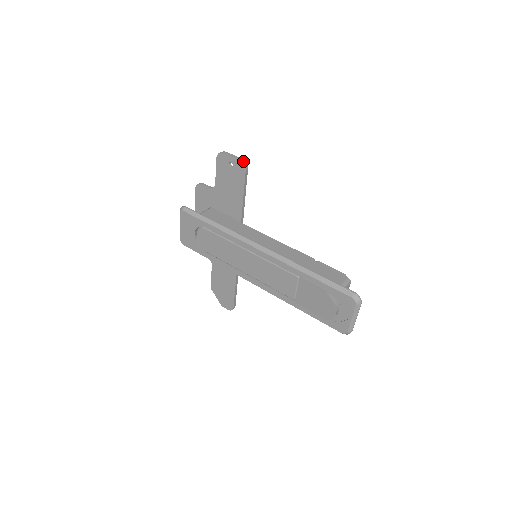
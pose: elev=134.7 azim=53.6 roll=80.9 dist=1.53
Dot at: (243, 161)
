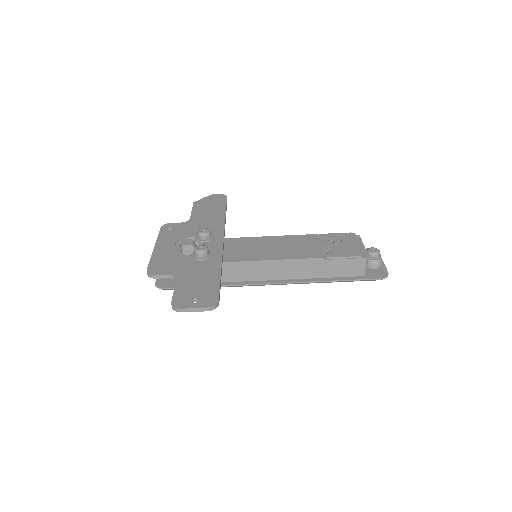
Dot at: (212, 309)
